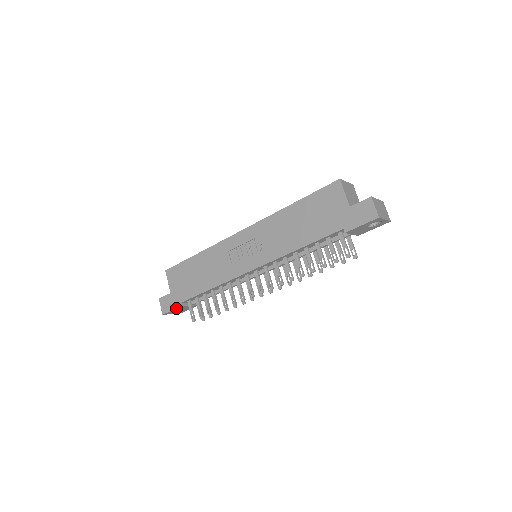
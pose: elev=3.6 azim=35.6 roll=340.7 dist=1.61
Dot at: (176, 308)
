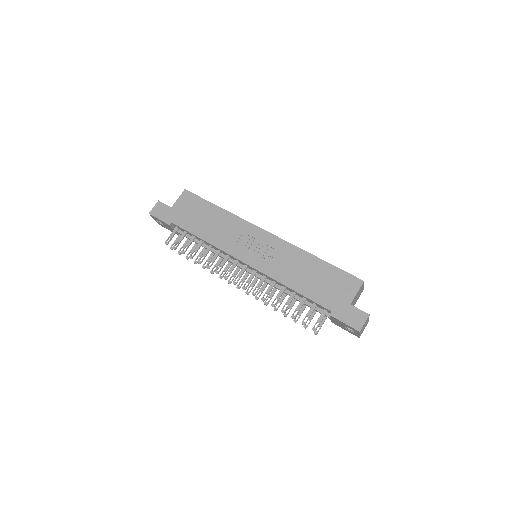
Dot at: (164, 221)
